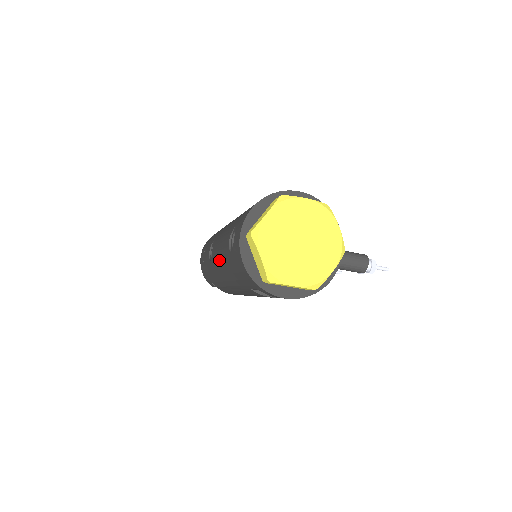
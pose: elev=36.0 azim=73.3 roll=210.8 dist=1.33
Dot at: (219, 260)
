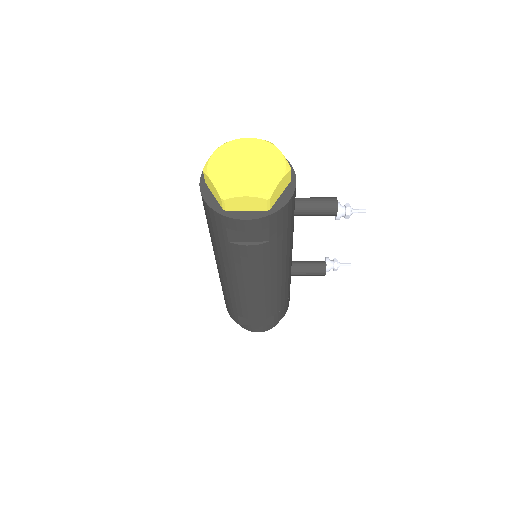
Dot at: occluded
